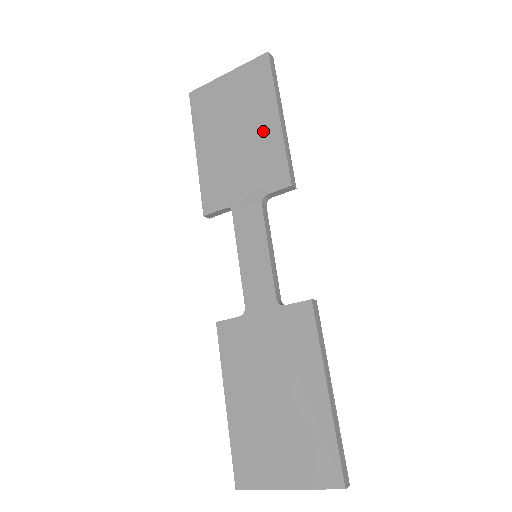
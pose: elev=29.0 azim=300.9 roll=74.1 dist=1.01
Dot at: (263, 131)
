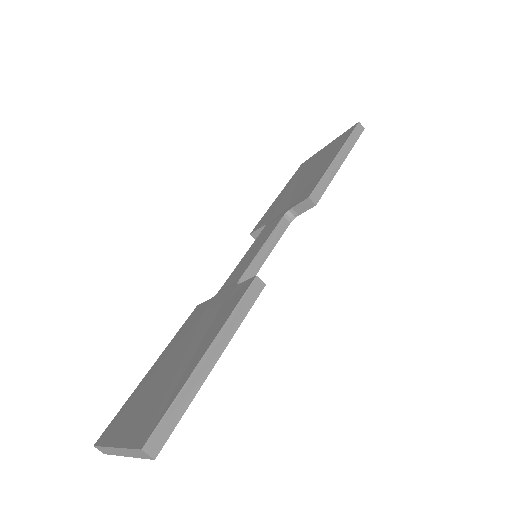
Dot at: (320, 169)
